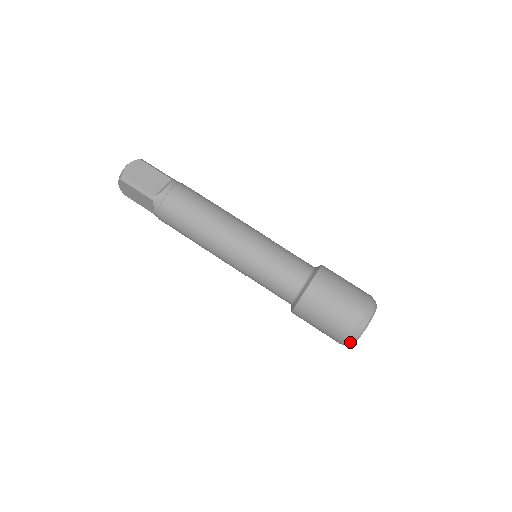
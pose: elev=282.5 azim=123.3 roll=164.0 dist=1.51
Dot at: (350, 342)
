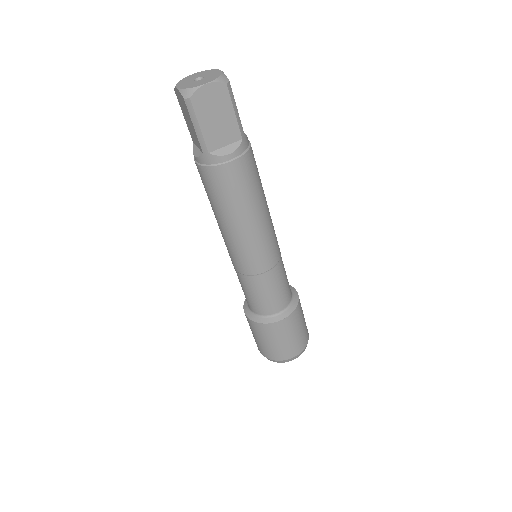
Dot at: occluded
